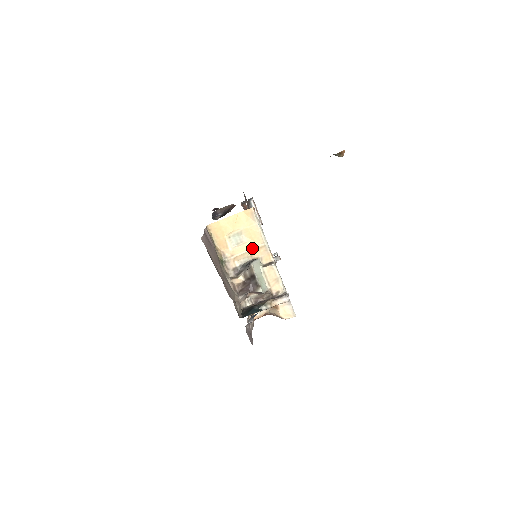
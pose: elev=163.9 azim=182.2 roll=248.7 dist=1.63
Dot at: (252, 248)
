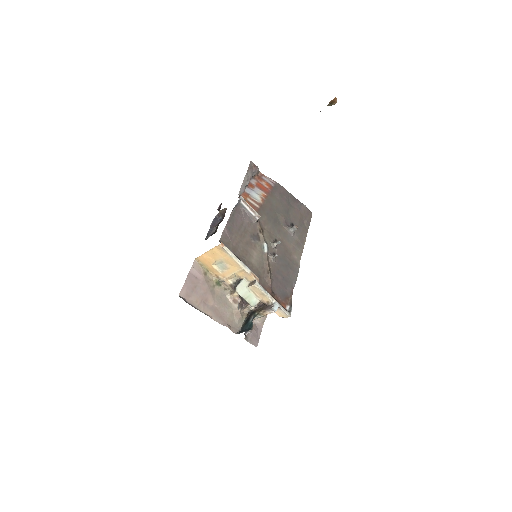
Dot at: (235, 272)
